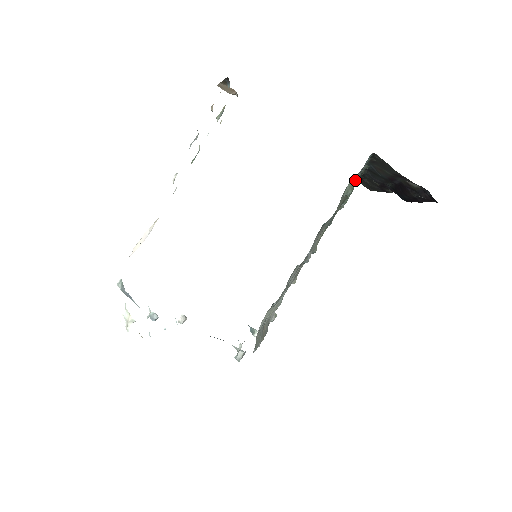
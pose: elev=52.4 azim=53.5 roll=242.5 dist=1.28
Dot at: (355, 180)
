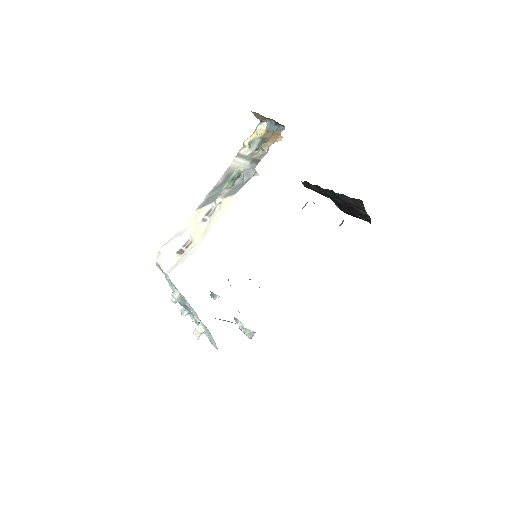
Dot at: occluded
